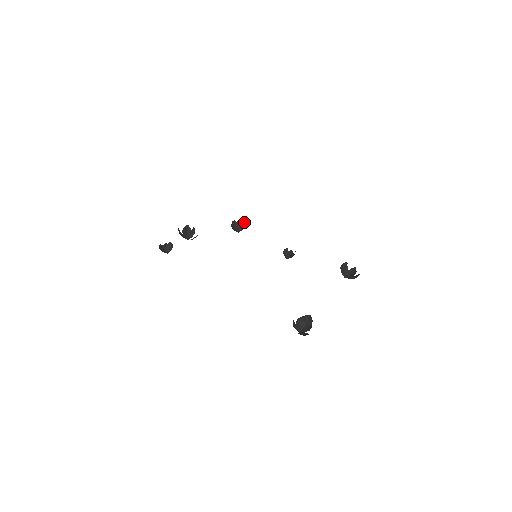
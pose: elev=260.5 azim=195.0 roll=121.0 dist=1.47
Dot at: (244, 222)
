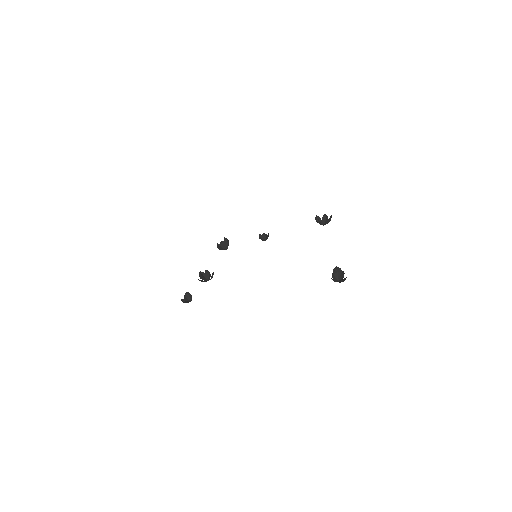
Dot at: (225, 240)
